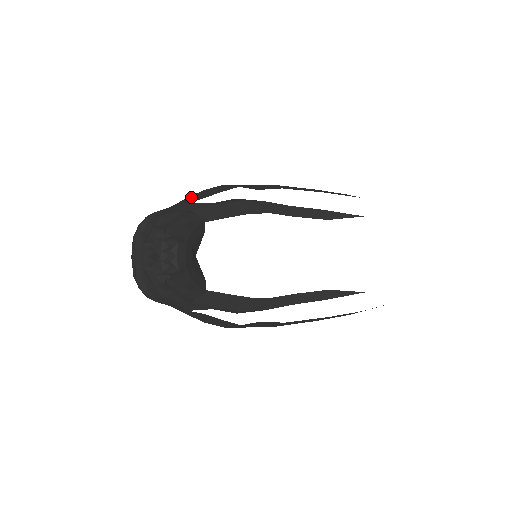
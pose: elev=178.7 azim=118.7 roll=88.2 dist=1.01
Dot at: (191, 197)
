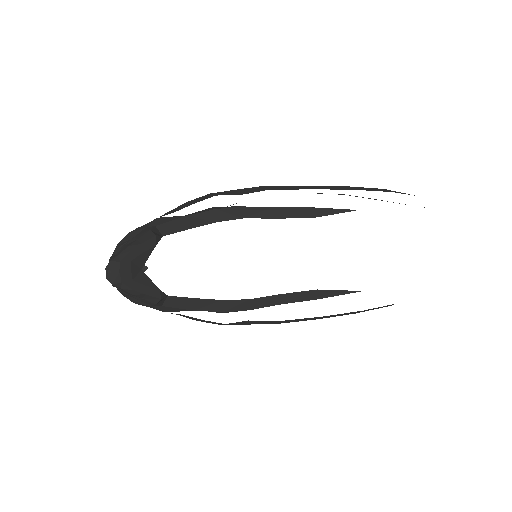
Dot at: (171, 210)
